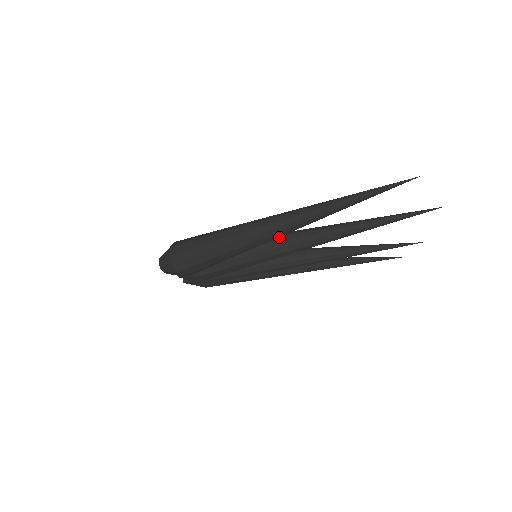
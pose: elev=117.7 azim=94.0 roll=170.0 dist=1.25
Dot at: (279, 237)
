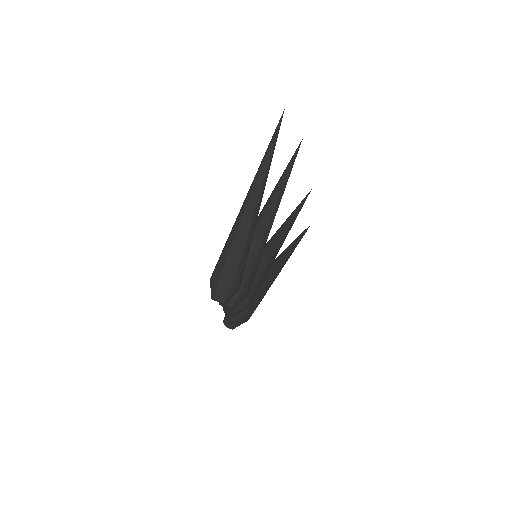
Dot at: (258, 221)
